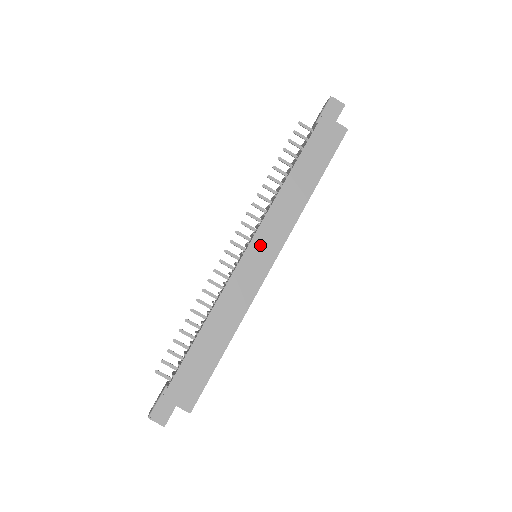
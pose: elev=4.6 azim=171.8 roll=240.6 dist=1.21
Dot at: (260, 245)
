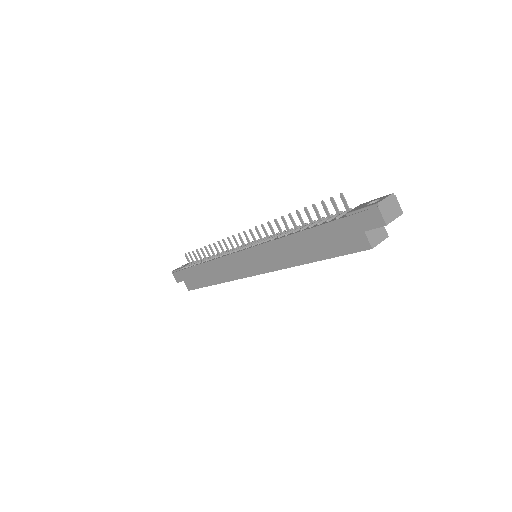
Dot at: (252, 257)
